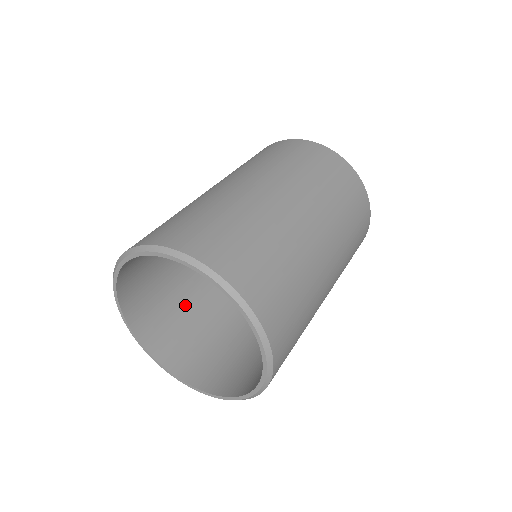
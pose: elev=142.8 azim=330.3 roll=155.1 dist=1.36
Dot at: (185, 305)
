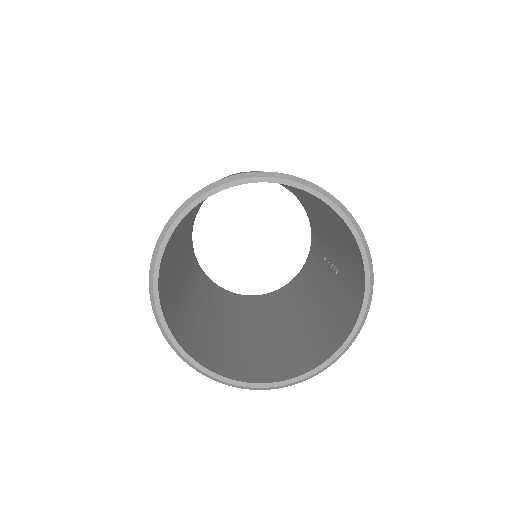
Dot at: (214, 338)
